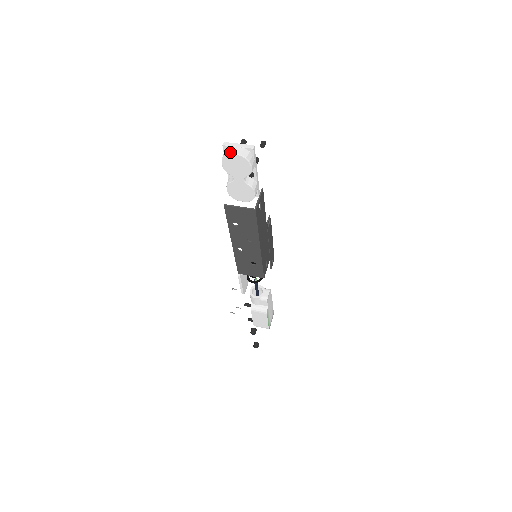
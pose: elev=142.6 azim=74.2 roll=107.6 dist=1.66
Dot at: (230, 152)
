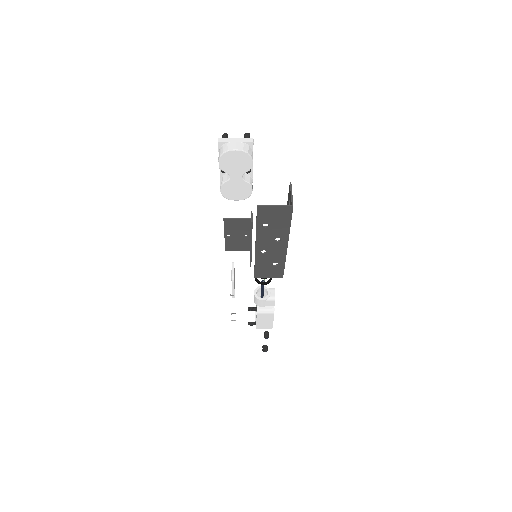
Dot at: (229, 148)
